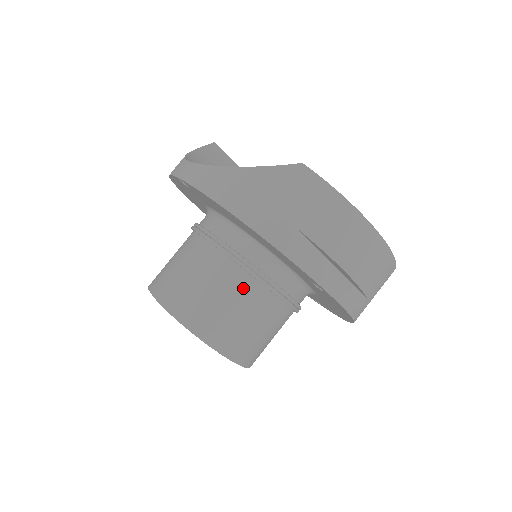
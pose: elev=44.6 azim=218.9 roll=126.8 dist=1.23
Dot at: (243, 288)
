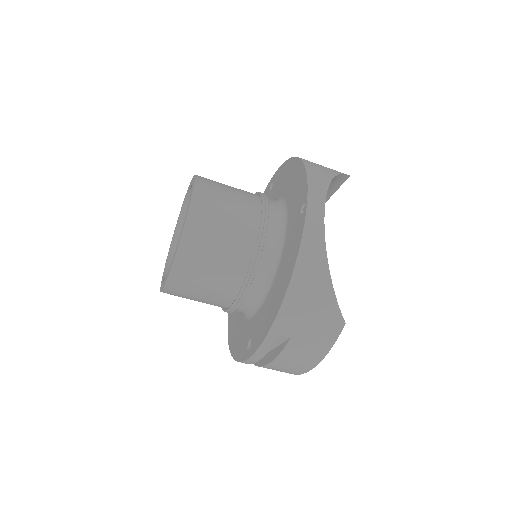
Dot at: (227, 286)
